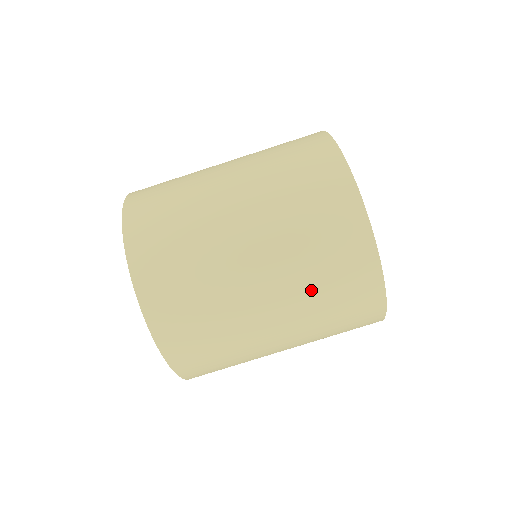
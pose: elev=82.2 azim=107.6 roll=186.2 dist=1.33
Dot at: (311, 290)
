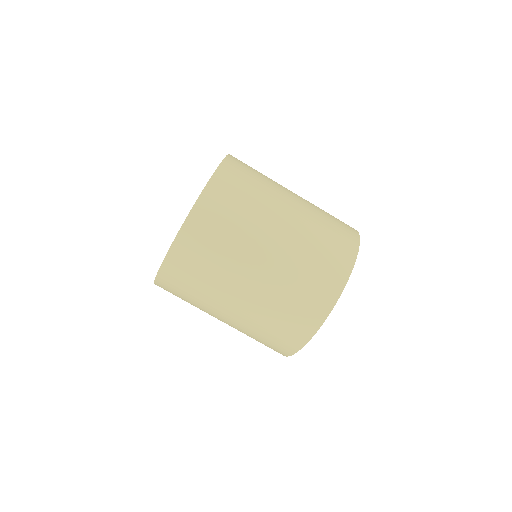
Dot at: occluded
